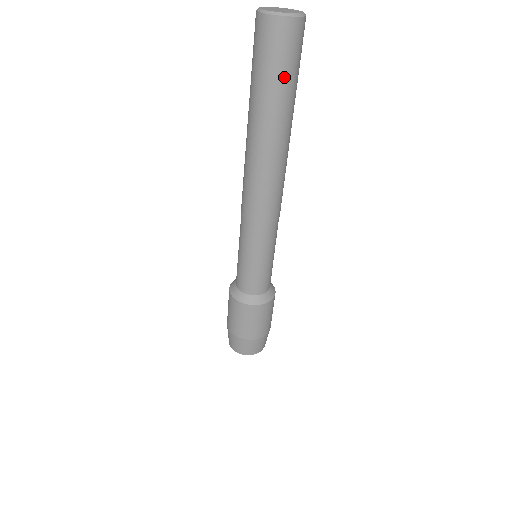
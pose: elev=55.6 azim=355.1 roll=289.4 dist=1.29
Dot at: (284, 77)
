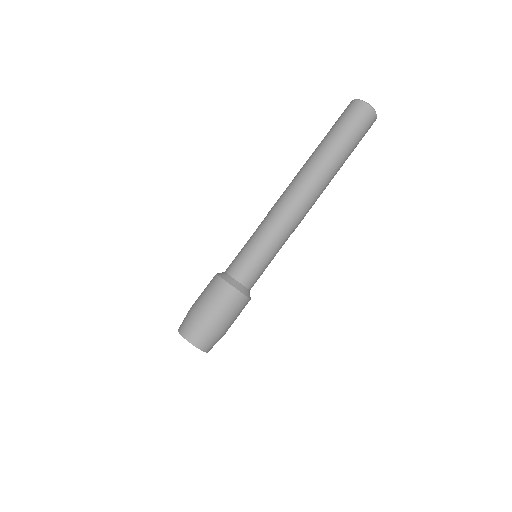
Dot at: (344, 129)
